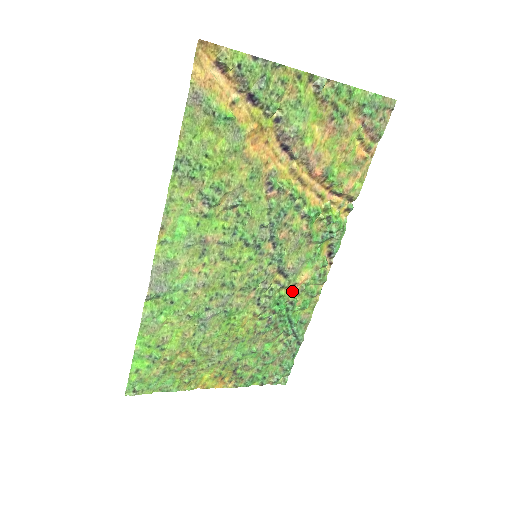
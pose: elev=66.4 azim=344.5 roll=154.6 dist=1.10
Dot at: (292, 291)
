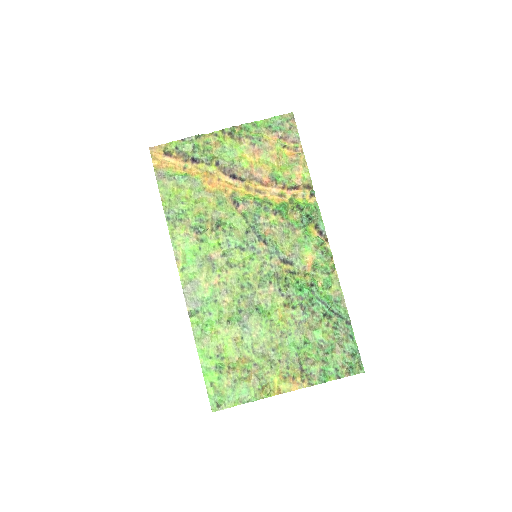
Dot at: (307, 275)
